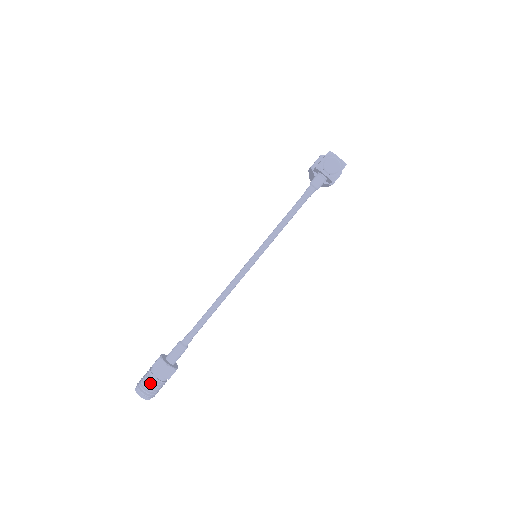
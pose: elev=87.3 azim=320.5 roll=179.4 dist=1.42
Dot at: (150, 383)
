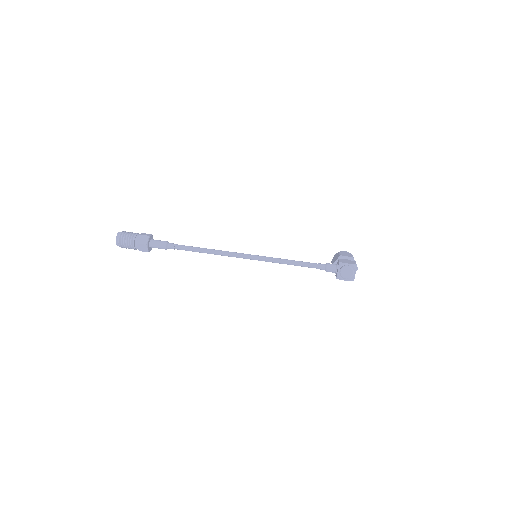
Dot at: (128, 241)
